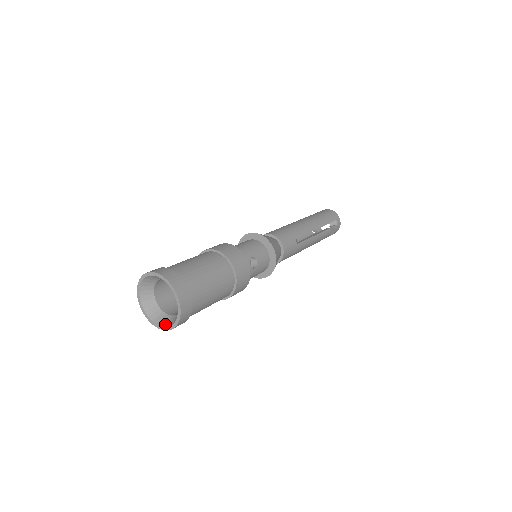
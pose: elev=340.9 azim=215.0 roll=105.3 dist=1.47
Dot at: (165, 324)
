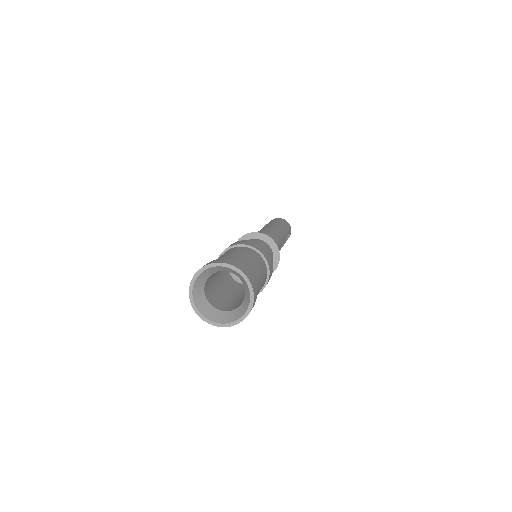
Dot at: (215, 319)
